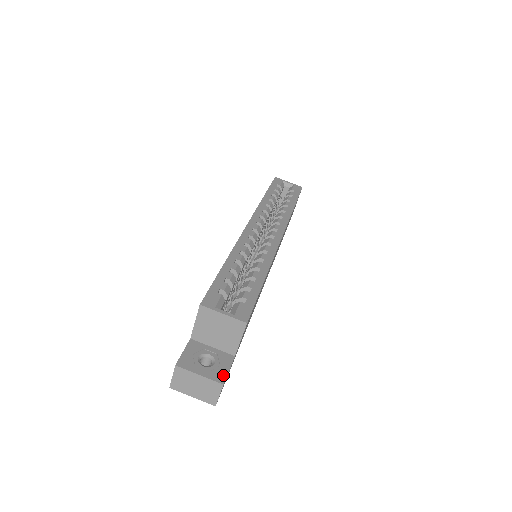
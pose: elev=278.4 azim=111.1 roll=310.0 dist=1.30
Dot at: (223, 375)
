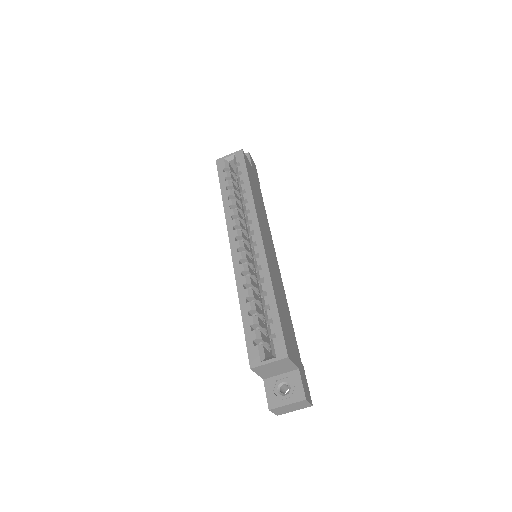
Dot at: (301, 392)
